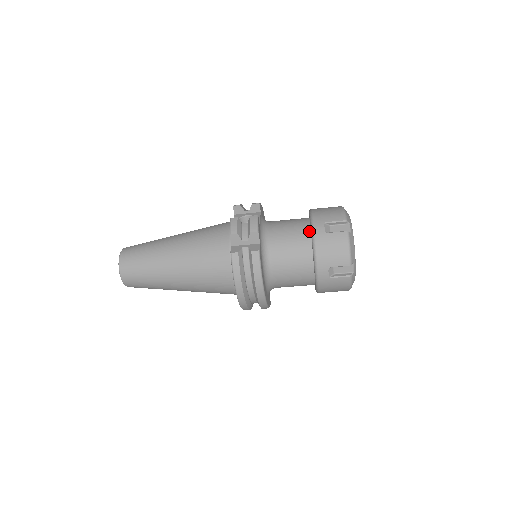
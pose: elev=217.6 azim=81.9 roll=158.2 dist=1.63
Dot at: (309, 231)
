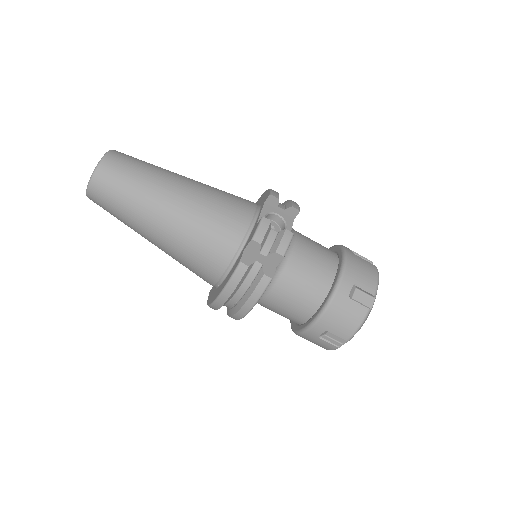
Dot at: (332, 279)
